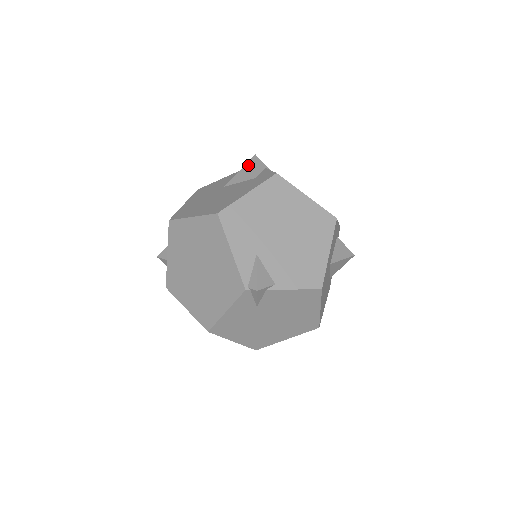
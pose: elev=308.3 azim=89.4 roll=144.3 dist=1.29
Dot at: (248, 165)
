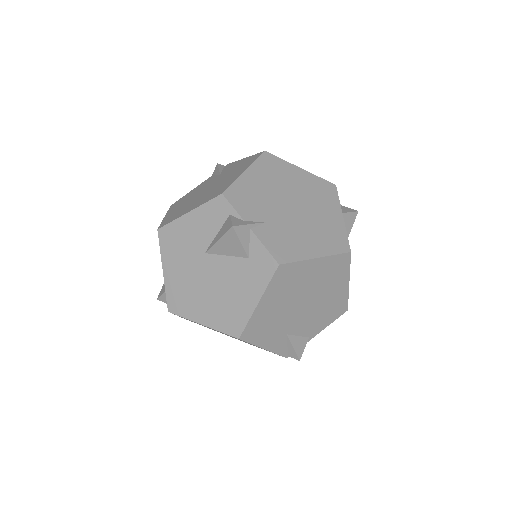
Dot at: (228, 238)
